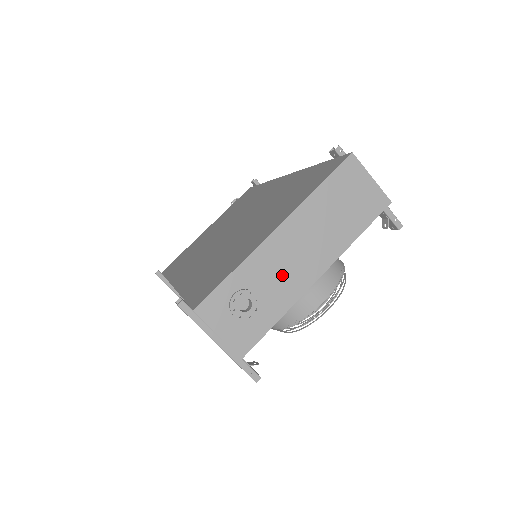
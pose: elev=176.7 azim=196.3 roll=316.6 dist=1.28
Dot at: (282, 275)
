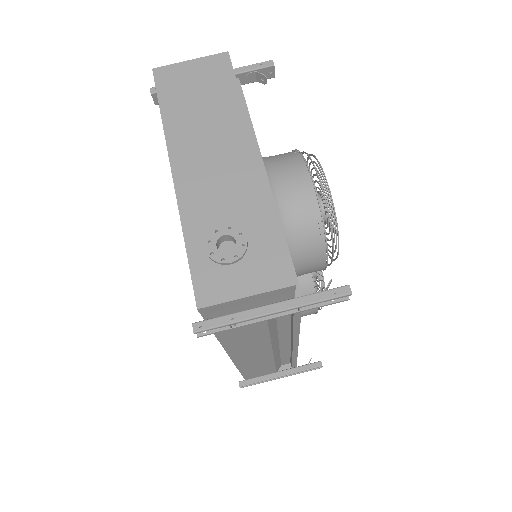
Dot at: (226, 191)
